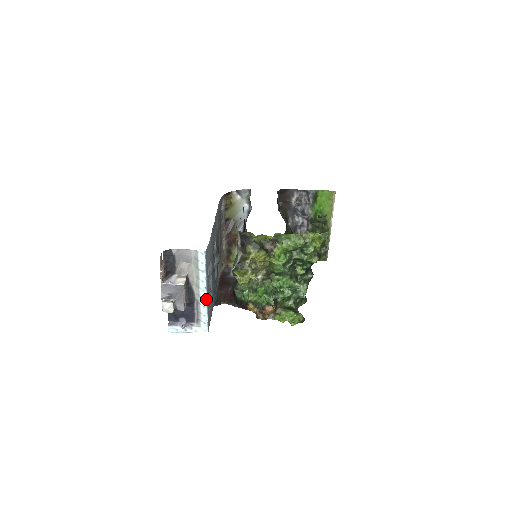
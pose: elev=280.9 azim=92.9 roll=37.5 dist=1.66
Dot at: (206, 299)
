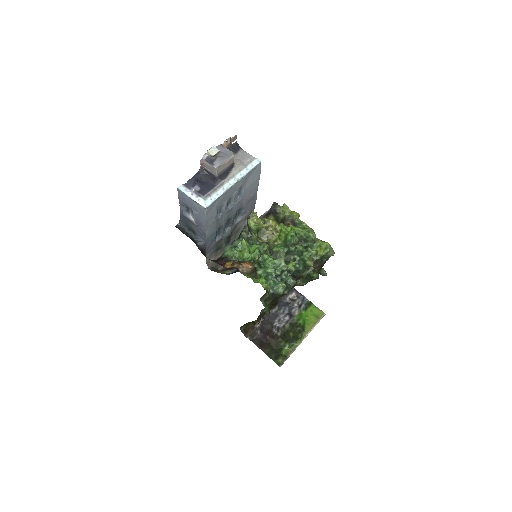
Dot at: (231, 186)
